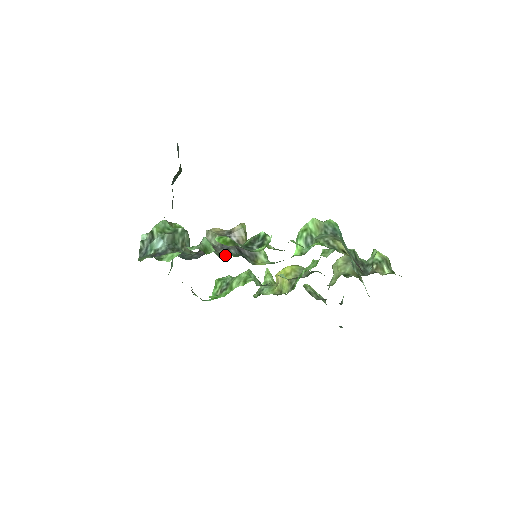
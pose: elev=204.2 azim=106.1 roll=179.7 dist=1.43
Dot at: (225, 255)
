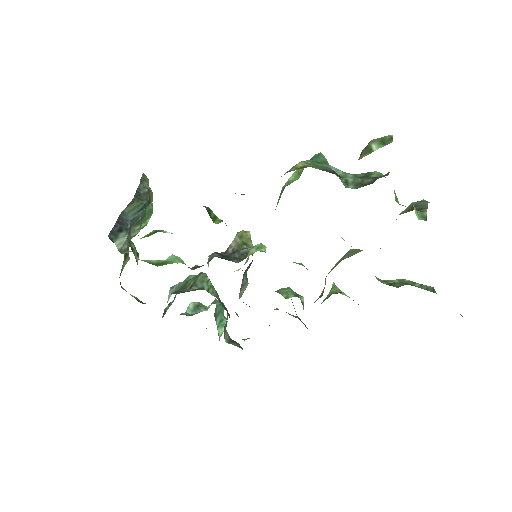
Dot at: occluded
